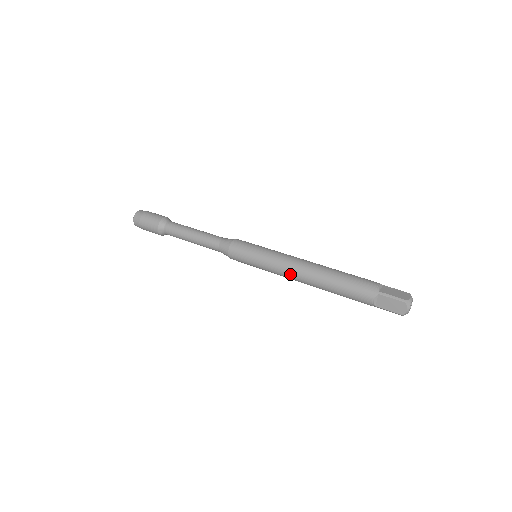
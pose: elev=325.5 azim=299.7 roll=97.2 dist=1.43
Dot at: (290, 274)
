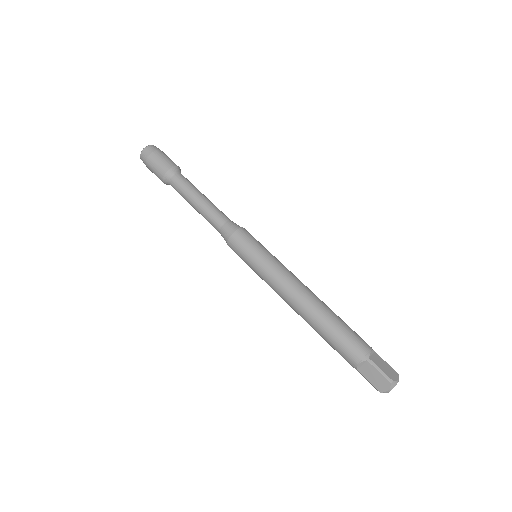
Dot at: occluded
